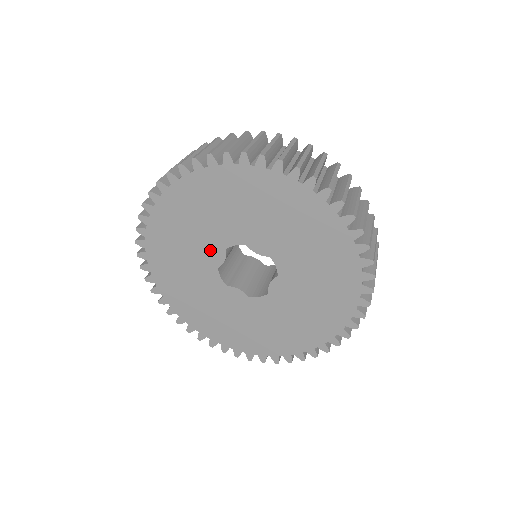
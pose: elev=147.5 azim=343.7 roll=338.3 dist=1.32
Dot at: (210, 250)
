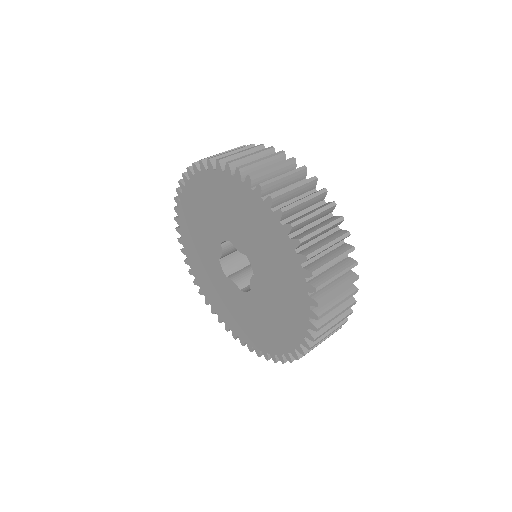
Dot at: (213, 243)
